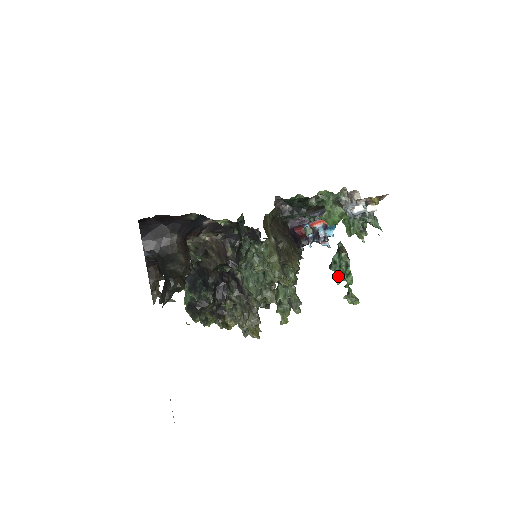
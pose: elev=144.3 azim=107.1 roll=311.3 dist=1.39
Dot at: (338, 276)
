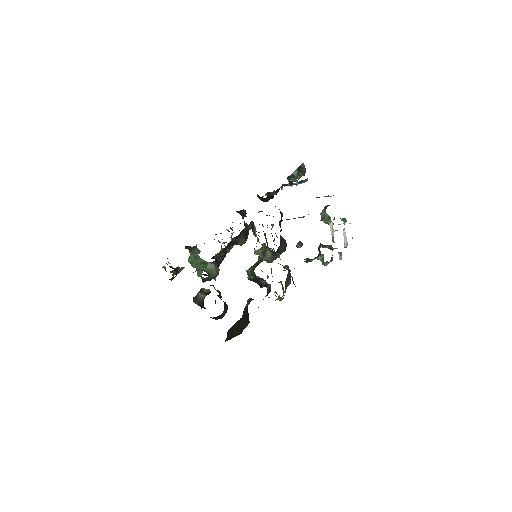
Dot at: (291, 180)
